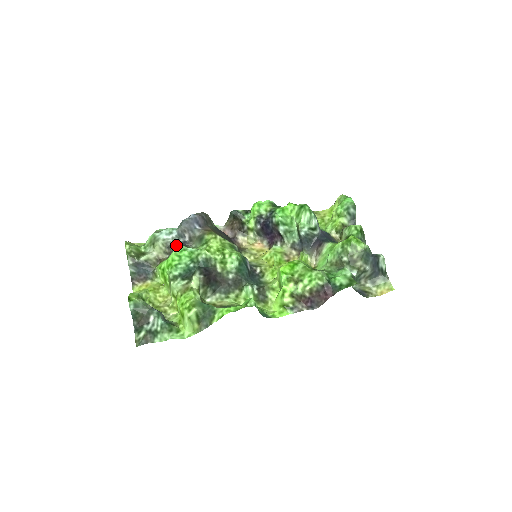
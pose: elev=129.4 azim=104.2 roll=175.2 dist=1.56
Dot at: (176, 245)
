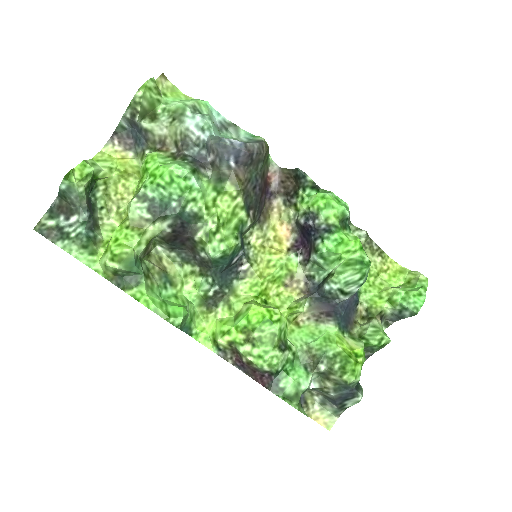
Dot at: (193, 151)
